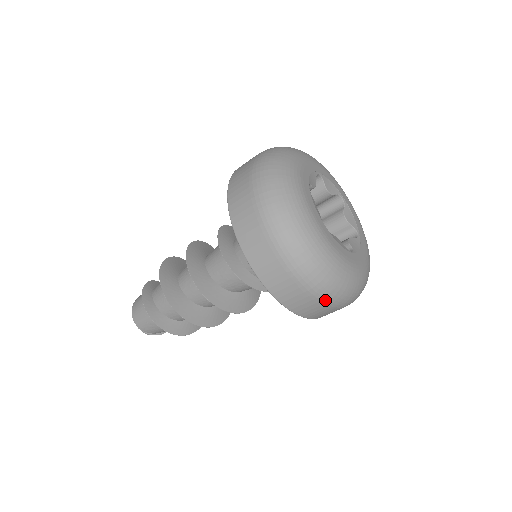
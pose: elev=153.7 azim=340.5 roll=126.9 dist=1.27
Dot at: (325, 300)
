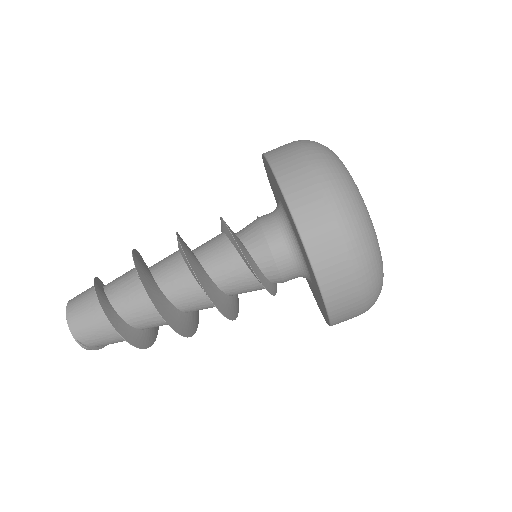
Dot at: (365, 299)
